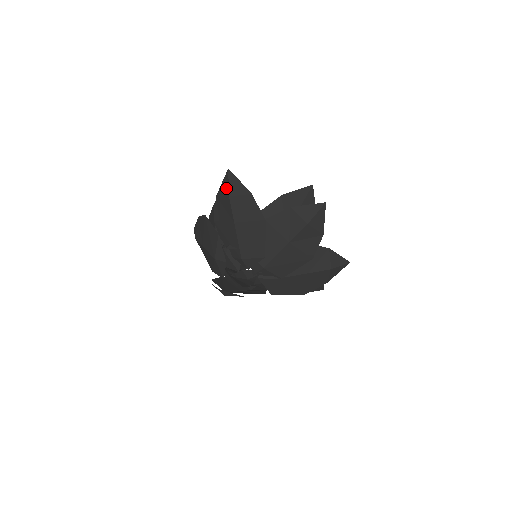
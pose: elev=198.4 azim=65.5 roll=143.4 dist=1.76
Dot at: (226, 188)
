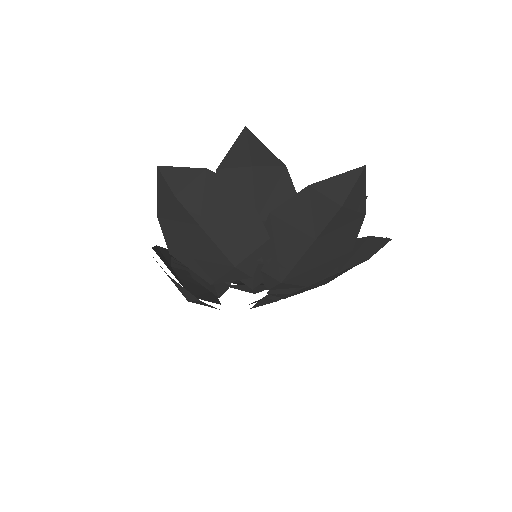
Dot at: (343, 190)
